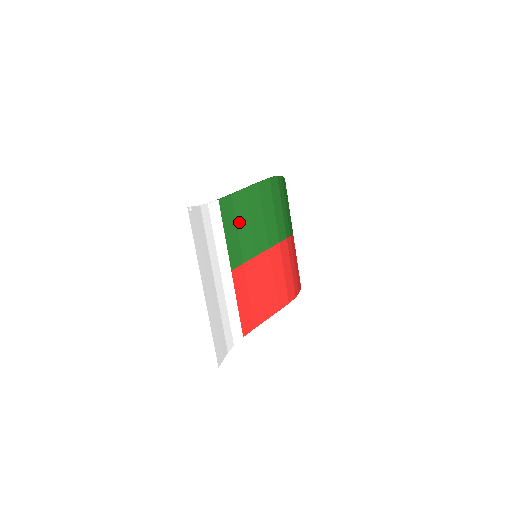
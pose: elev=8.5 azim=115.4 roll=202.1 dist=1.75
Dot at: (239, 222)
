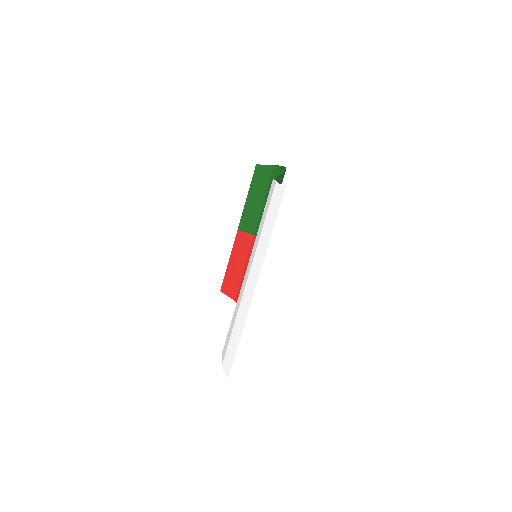
Dot at: occluded
